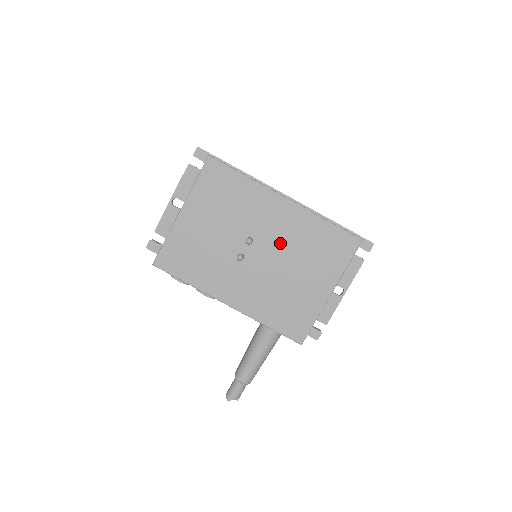
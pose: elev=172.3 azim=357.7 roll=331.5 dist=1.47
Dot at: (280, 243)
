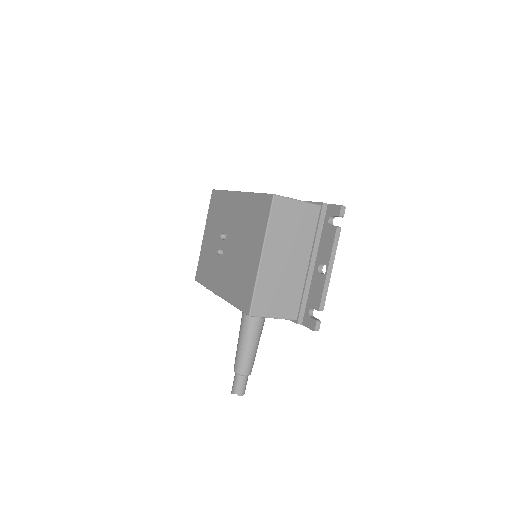
Dot at: (237, 229)
